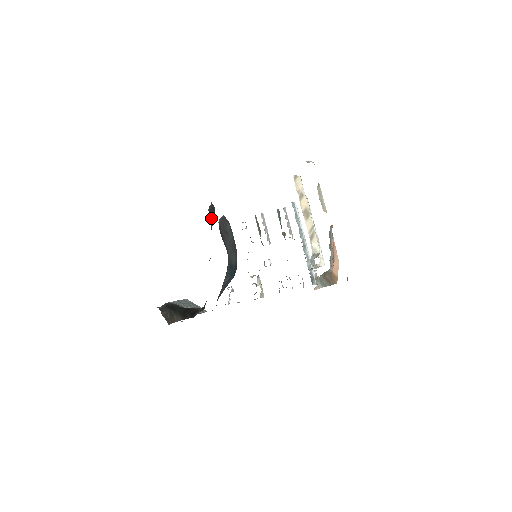
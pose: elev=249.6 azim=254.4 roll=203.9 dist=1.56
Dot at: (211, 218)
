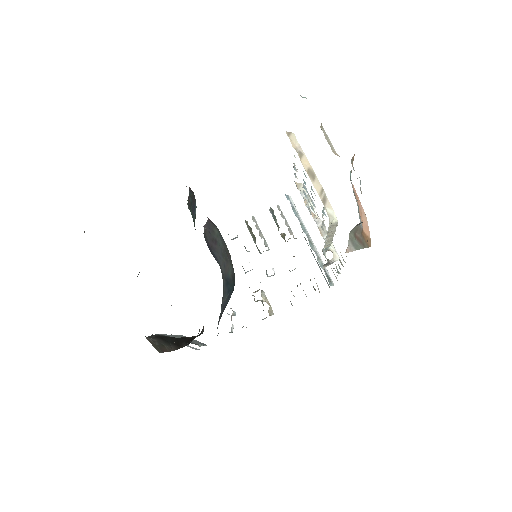
Dot at: (192, 212)
